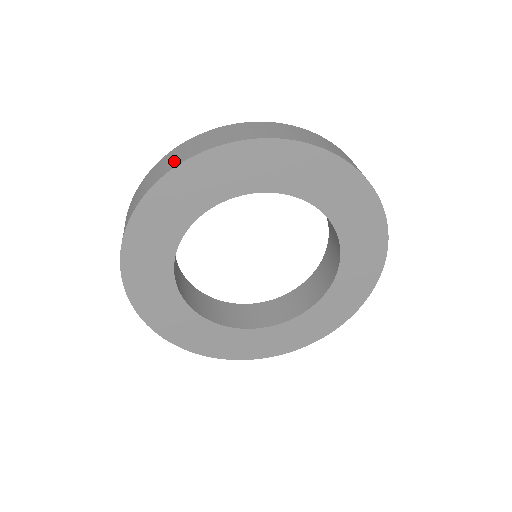
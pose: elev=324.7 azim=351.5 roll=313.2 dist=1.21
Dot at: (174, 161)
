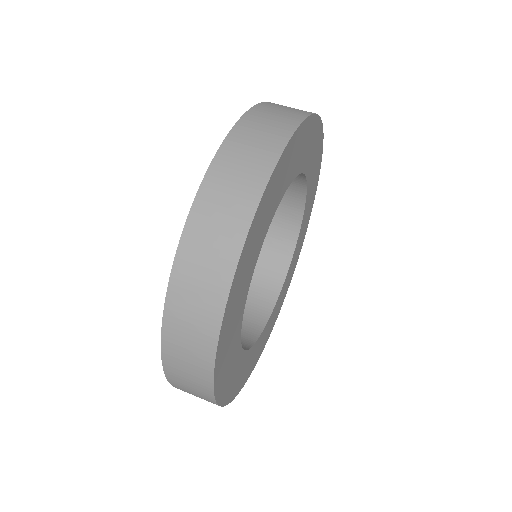
Dot at: (278, 127)
